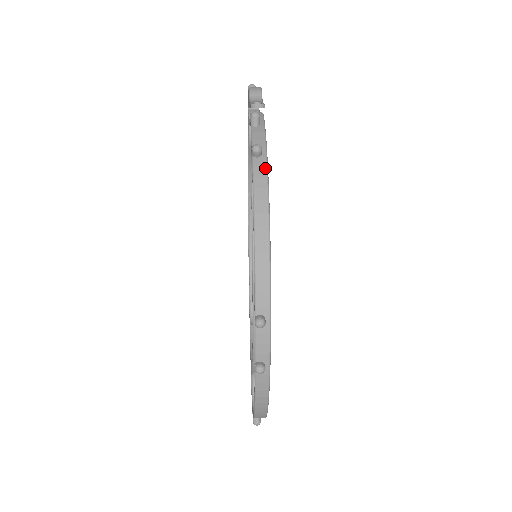
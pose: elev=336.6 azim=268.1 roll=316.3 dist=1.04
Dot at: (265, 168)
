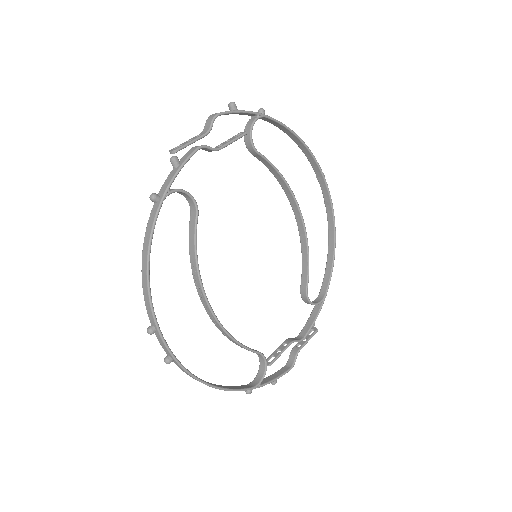
Dot at: (155, 213)
